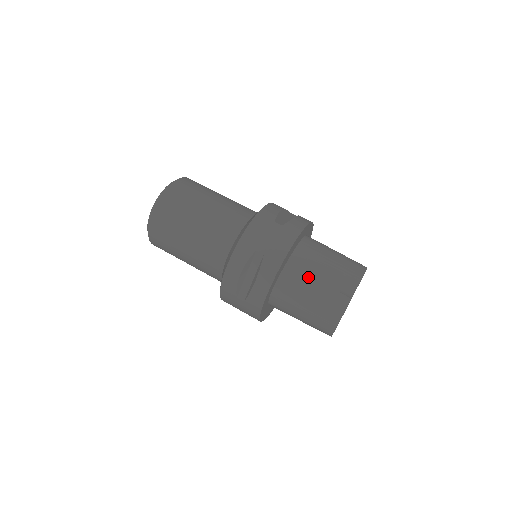
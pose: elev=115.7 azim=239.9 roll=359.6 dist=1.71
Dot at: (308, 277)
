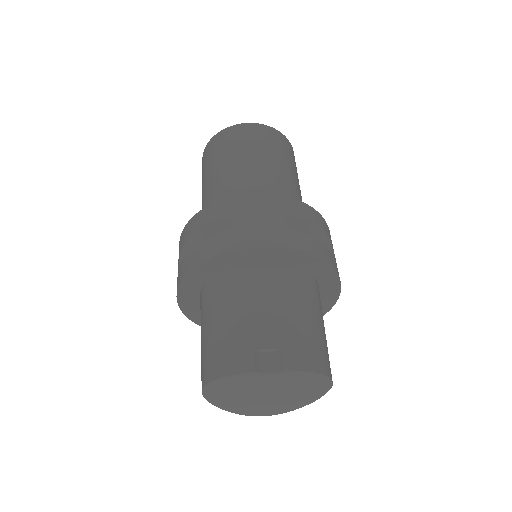
Dot at: (249, 301)
